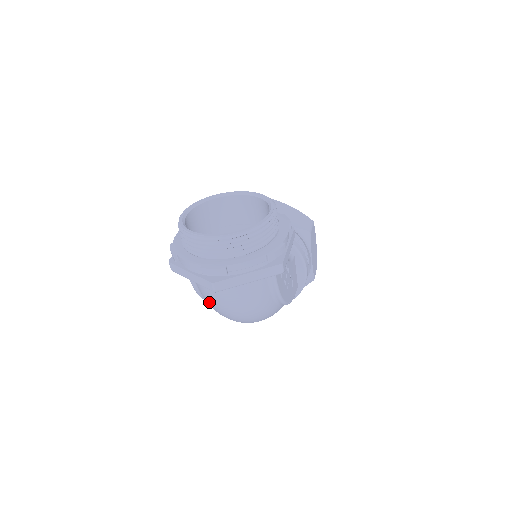
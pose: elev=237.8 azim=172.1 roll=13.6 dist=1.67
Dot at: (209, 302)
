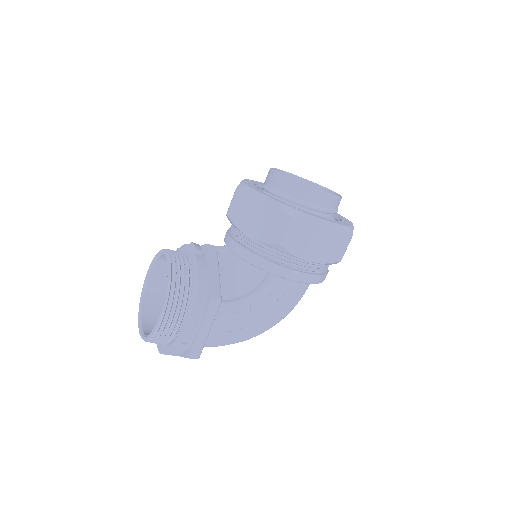
Dot at: occluded
